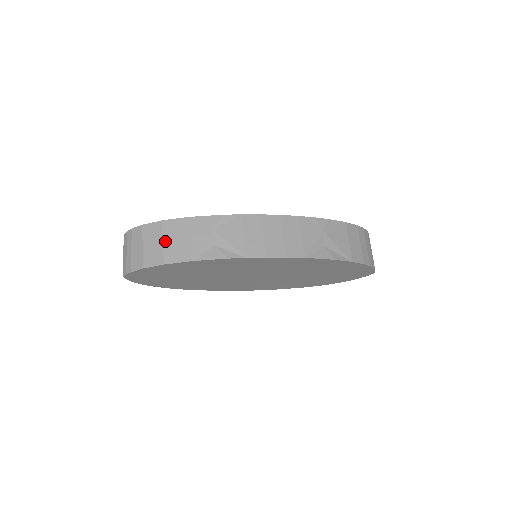
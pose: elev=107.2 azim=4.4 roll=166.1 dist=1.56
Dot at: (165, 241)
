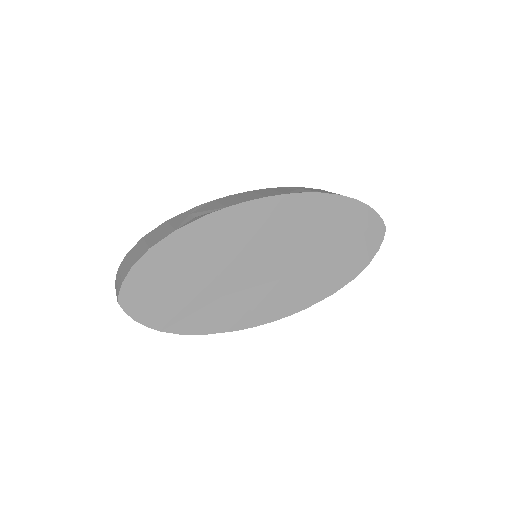
Dot at: (148, 241)
